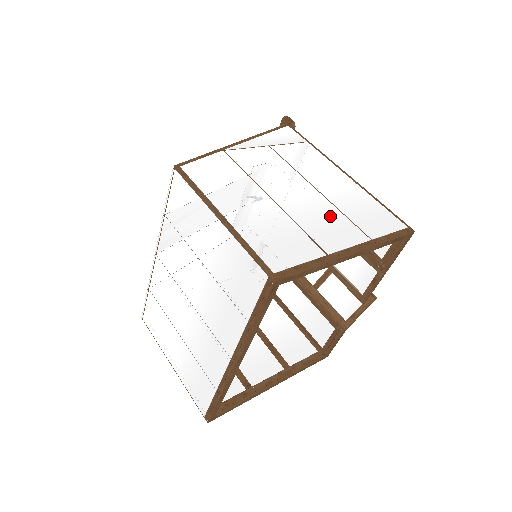
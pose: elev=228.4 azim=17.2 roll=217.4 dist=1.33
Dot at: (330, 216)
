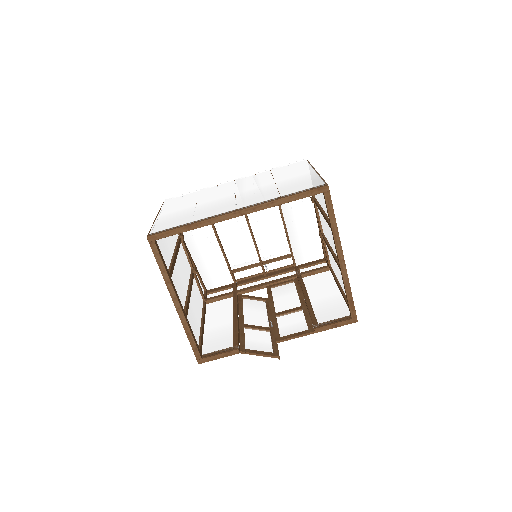
Dot at: occluded
